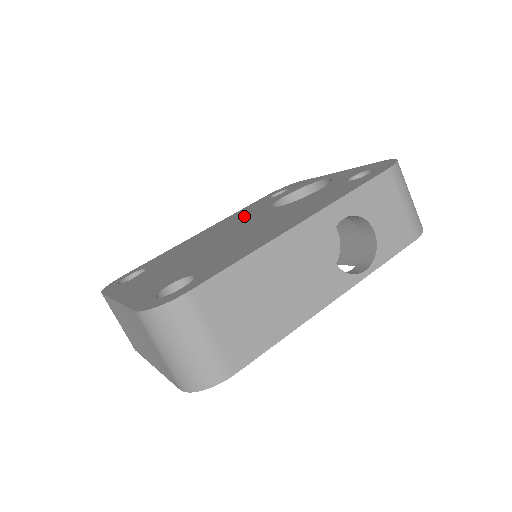
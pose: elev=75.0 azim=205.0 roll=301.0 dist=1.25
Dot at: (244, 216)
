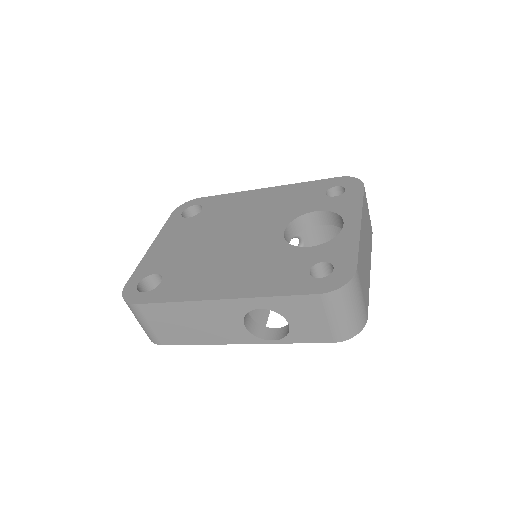
Dot at: (280, 208)
